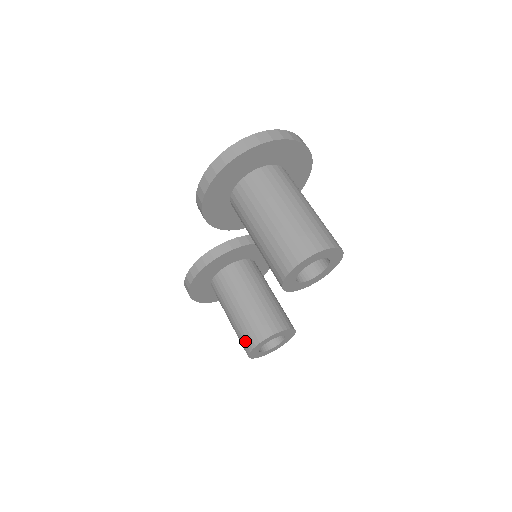
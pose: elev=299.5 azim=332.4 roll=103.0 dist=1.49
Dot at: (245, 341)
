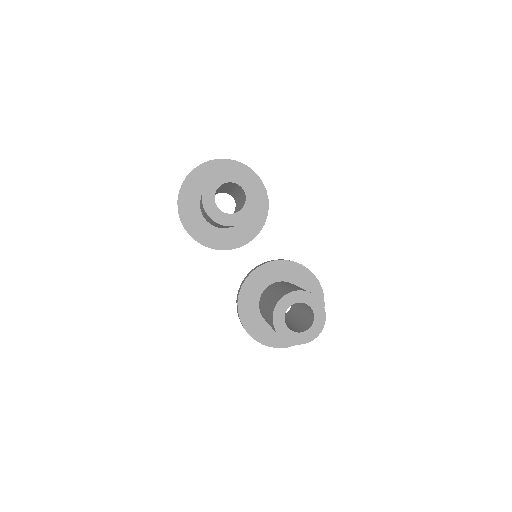
Dot at: (271, 324)
